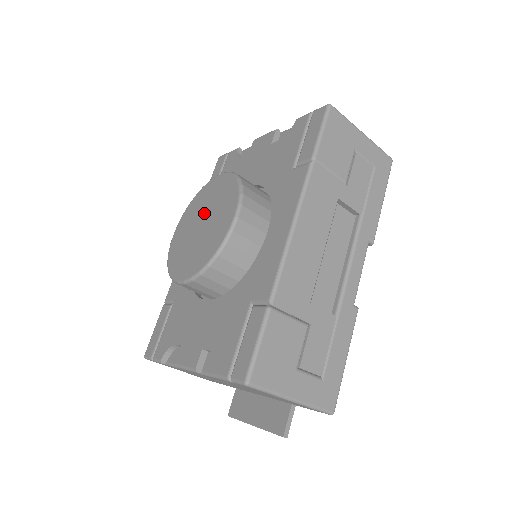
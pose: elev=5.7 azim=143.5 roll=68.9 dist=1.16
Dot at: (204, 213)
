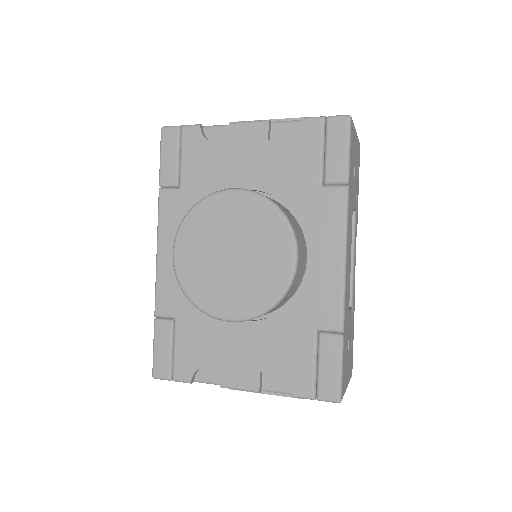
Dot at: (230, 239)
